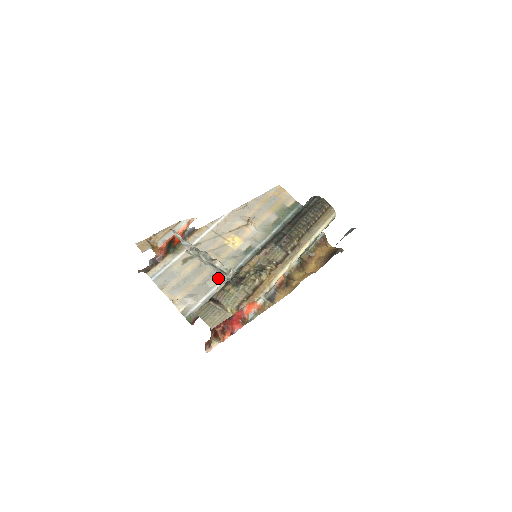
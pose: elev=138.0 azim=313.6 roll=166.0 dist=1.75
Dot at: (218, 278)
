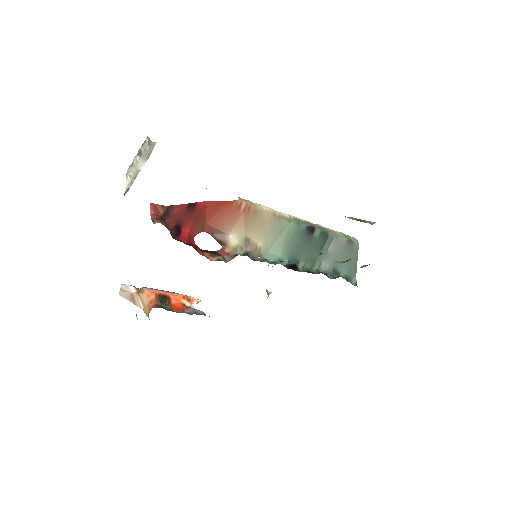
Dot at: occluded
